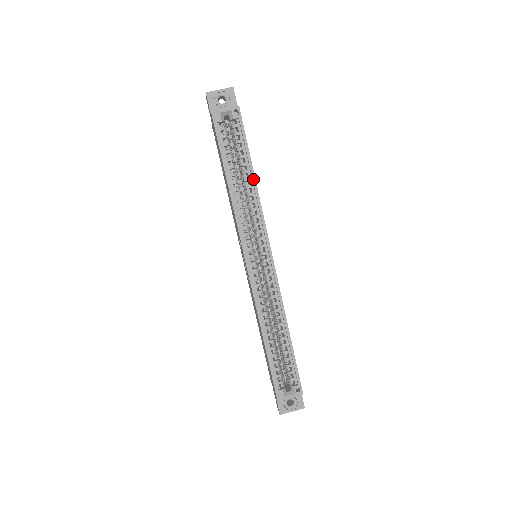
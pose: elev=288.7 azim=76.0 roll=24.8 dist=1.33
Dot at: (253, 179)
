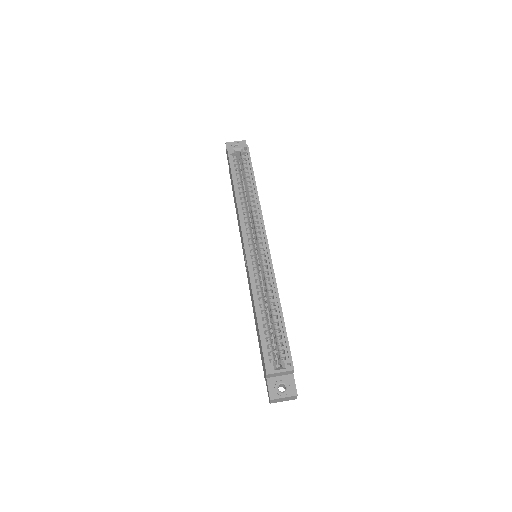
Dot at: (255, 188)
